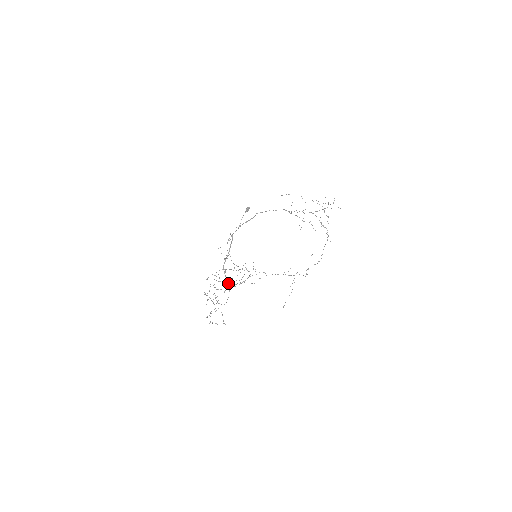
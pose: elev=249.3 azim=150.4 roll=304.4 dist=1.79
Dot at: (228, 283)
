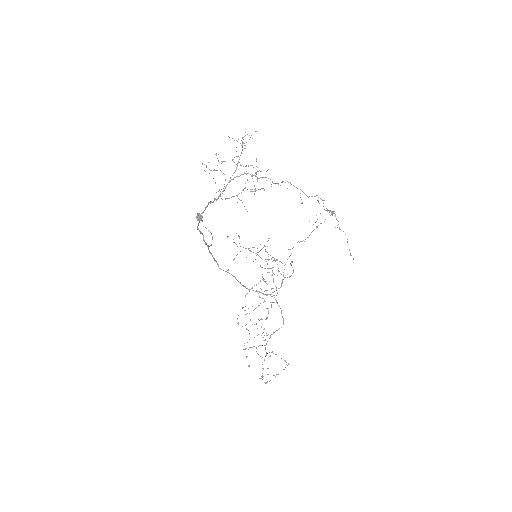
Dot at: (270, 295)
